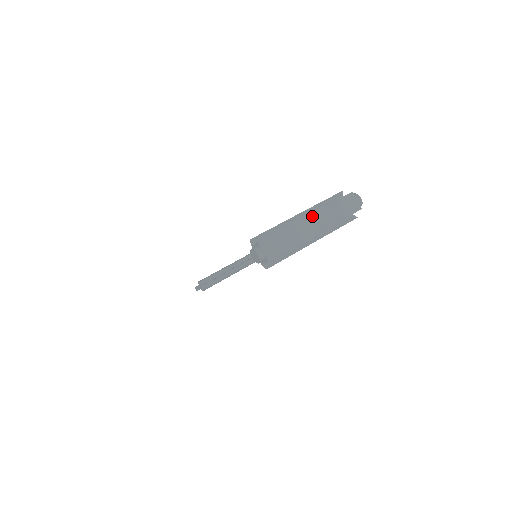
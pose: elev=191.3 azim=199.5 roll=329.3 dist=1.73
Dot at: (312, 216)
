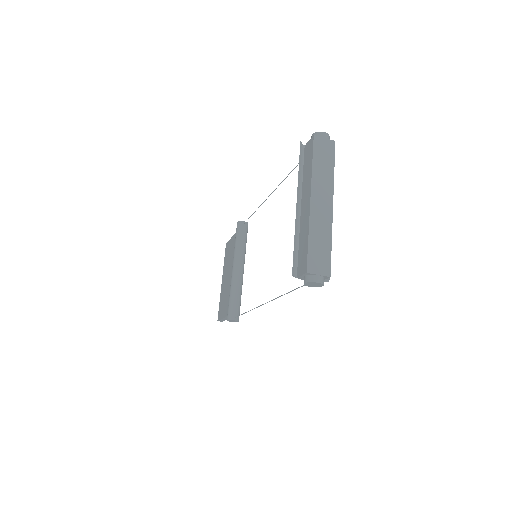
Dot at: (313, 197)
